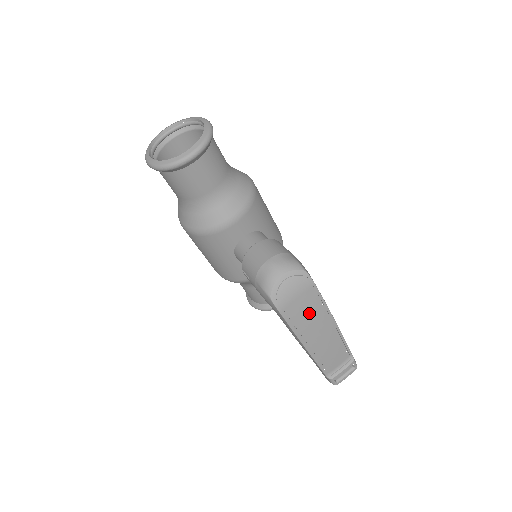
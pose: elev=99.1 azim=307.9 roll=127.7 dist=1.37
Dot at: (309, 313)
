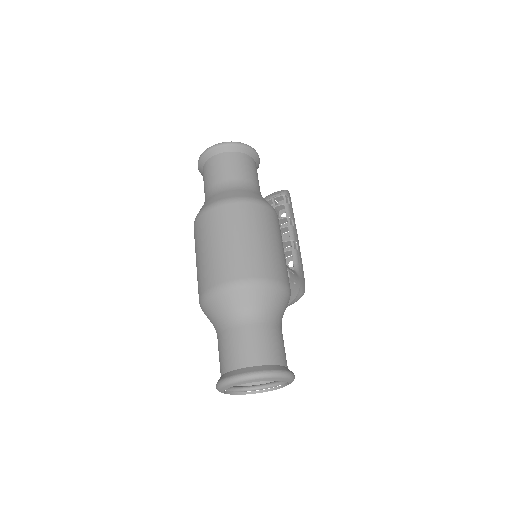
Dot at: occluded
